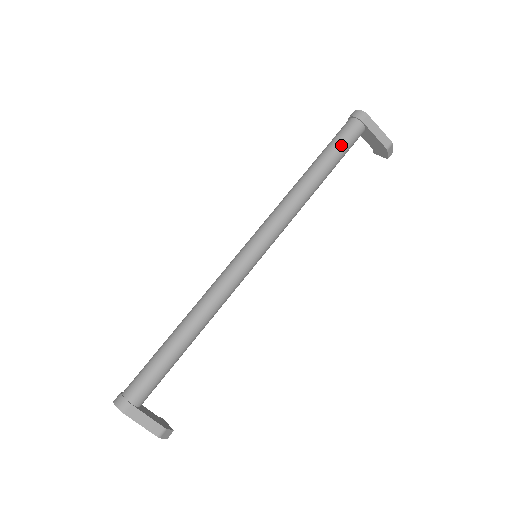
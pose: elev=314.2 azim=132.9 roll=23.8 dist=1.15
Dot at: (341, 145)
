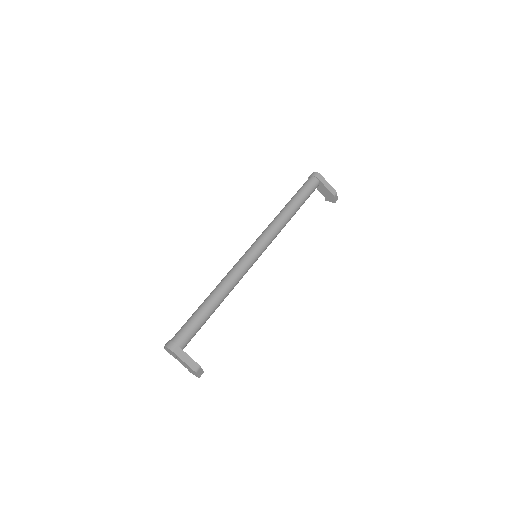
Dot at: (306, 191)
